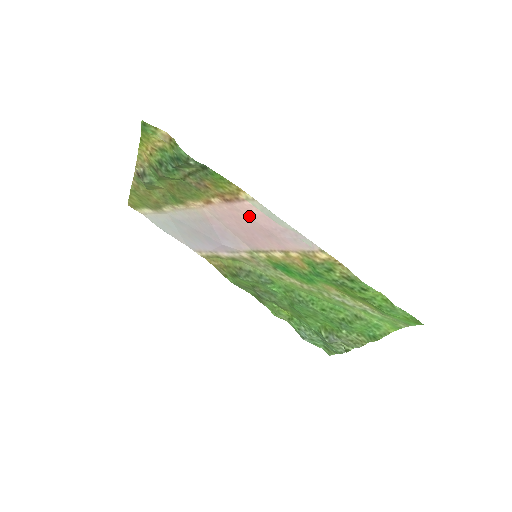
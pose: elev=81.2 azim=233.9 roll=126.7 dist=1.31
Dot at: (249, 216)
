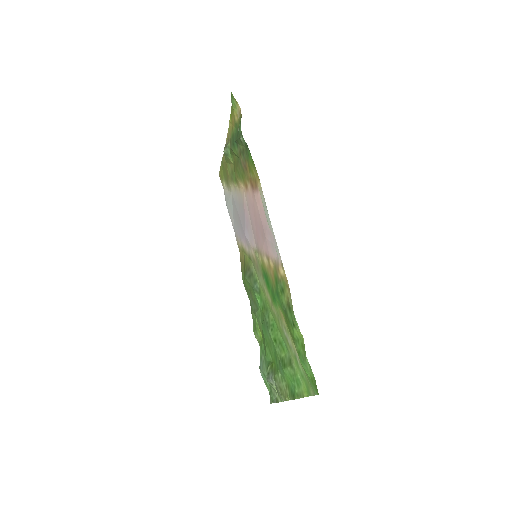
Dot at: (258, 208)
